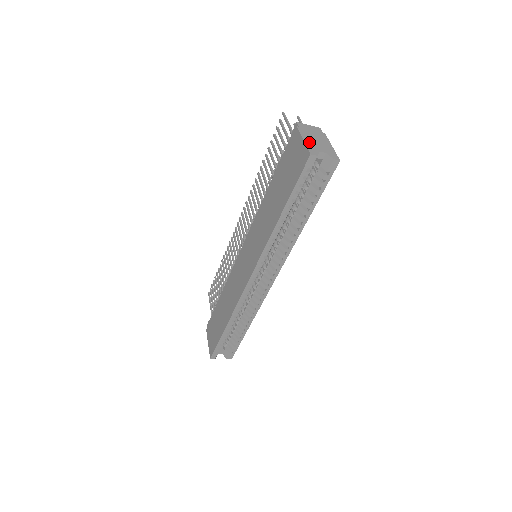
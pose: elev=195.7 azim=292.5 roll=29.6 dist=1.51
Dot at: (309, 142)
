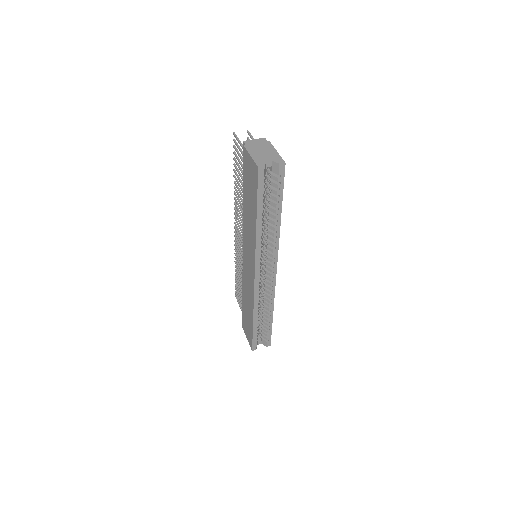
Dot at: (256, 156)
